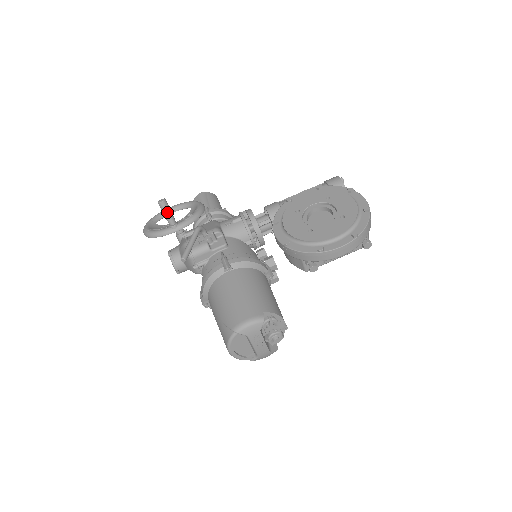
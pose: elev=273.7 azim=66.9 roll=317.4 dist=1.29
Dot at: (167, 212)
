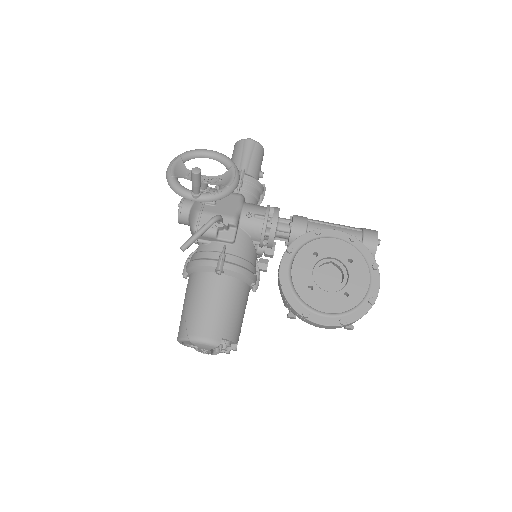
Dot at: (196, 183)
